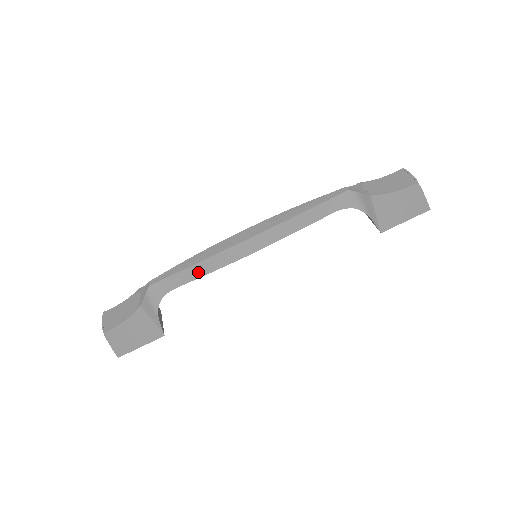
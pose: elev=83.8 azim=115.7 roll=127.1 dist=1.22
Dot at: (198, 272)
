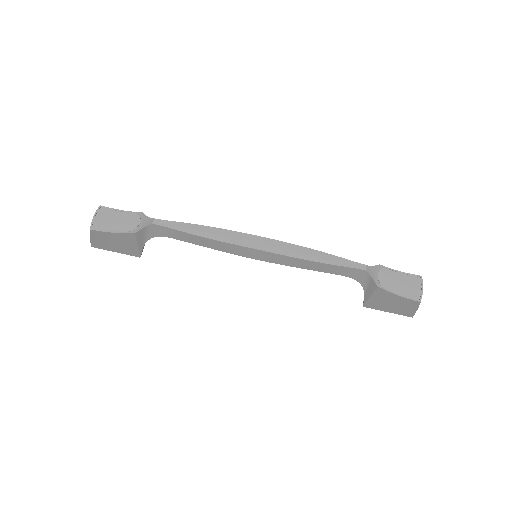
Dot at: (200, 242)
